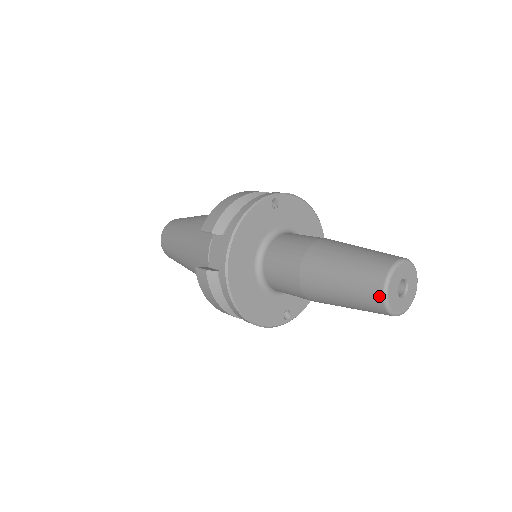
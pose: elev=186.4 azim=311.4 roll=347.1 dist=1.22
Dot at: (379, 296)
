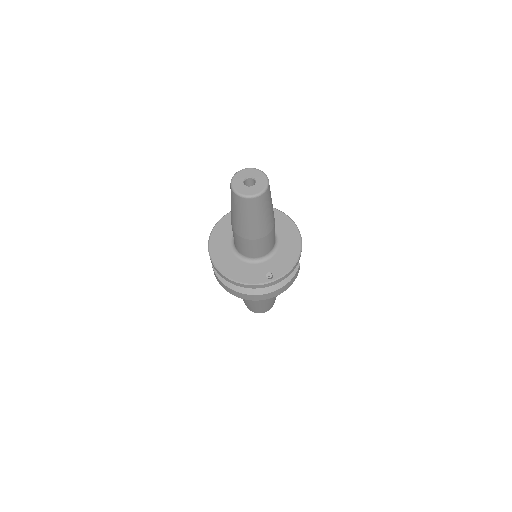
Dot at: (231, 190)
